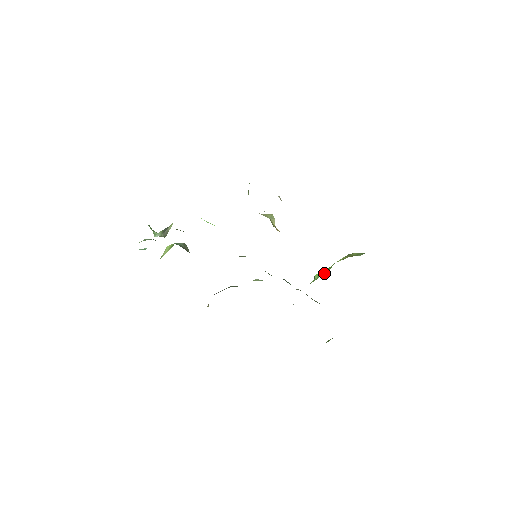
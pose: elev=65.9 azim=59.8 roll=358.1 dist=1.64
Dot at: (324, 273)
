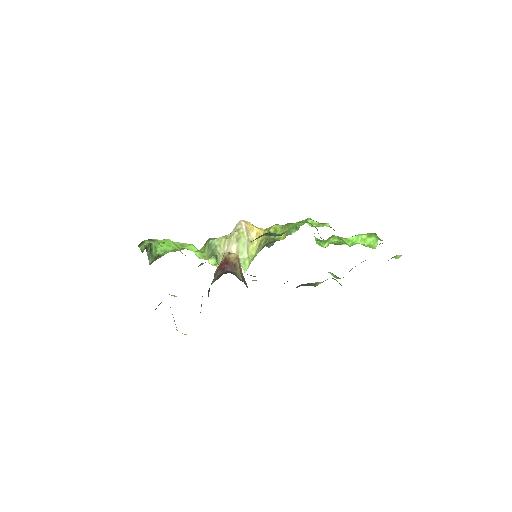
Dot at: occluded
